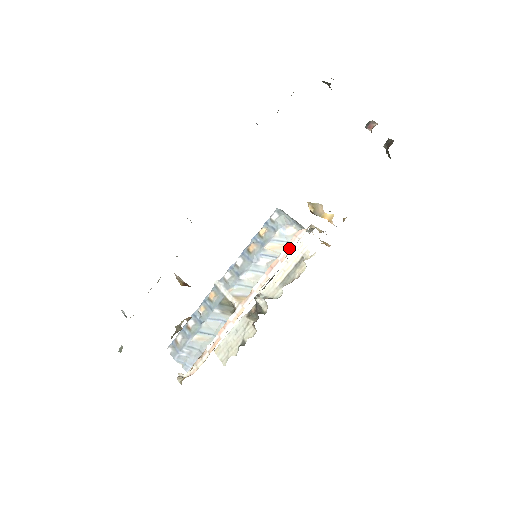
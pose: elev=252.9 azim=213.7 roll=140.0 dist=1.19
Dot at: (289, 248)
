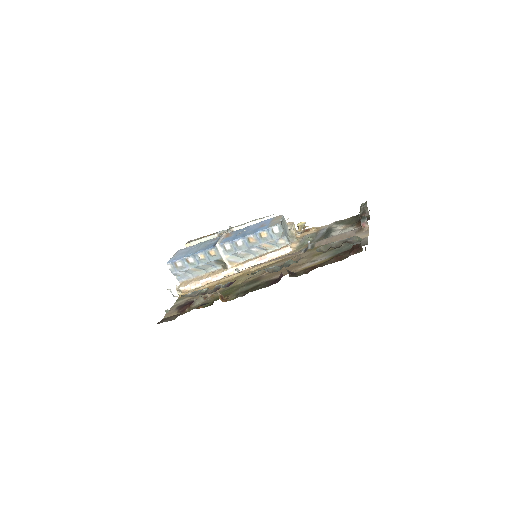
Dot at: (277, 254)
